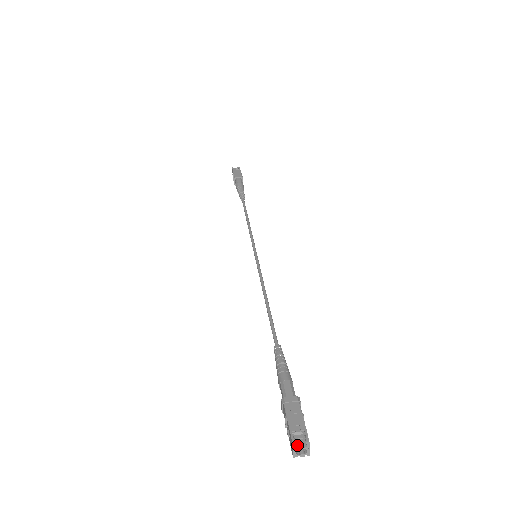
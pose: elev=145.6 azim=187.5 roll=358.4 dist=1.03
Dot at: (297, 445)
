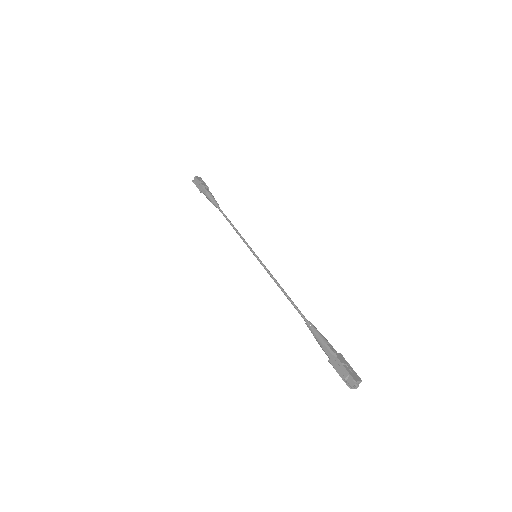
Dot at: (350, 385)
